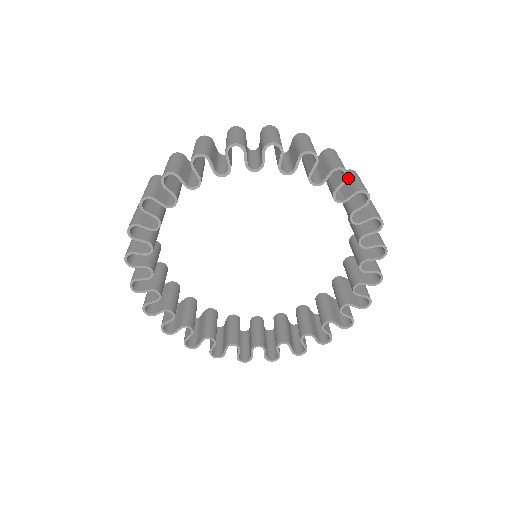
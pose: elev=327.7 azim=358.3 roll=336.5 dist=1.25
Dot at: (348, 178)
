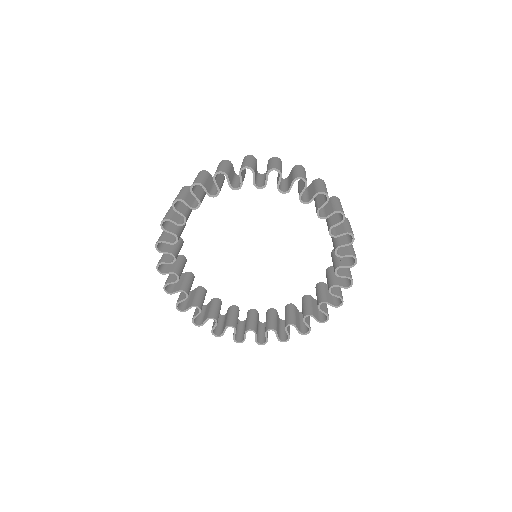
Dot at: occluded
